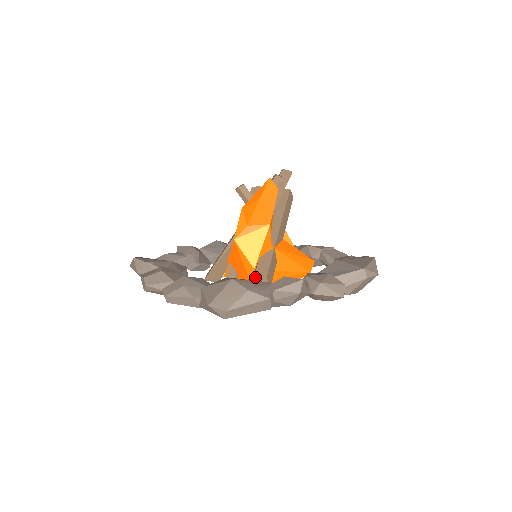
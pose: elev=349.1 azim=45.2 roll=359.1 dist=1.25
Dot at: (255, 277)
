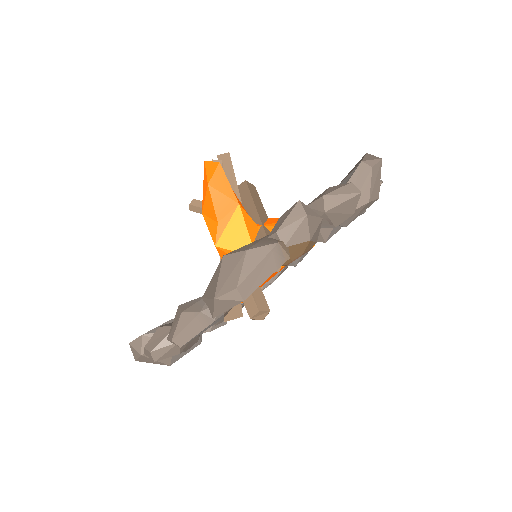
Dot at: occluded
